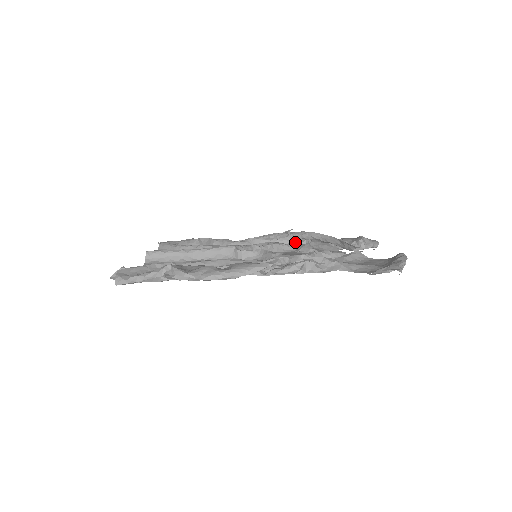
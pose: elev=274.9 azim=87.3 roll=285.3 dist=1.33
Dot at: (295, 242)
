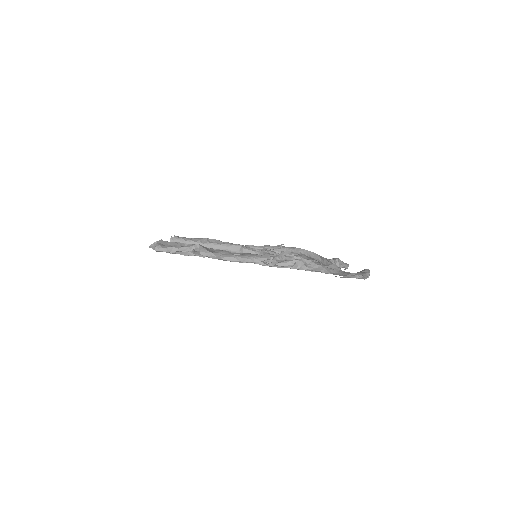
Dot at: (285, 254)
